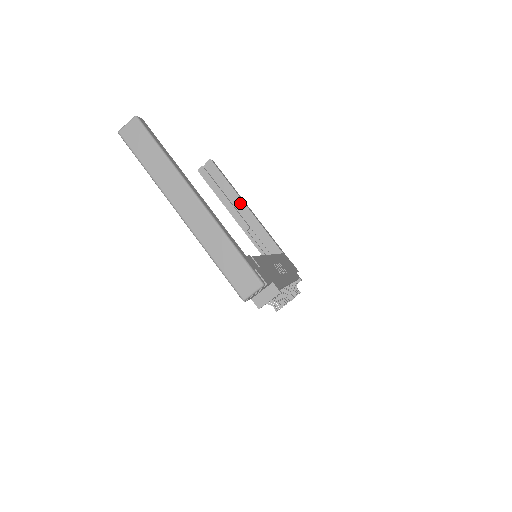
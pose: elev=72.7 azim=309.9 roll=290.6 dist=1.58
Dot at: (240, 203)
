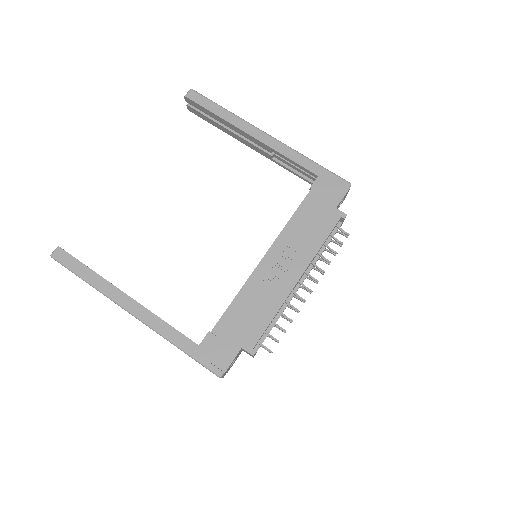
Dot at: (243, 134)
